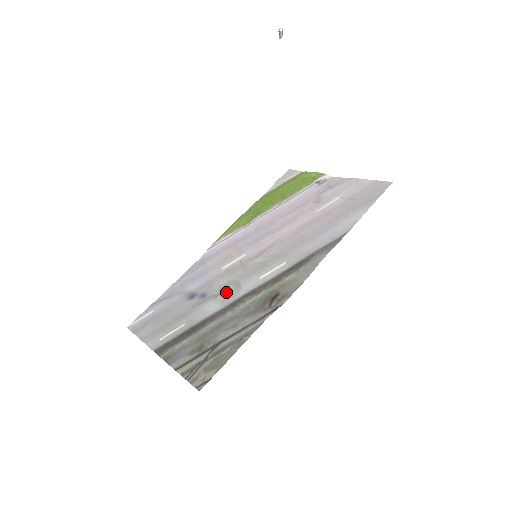
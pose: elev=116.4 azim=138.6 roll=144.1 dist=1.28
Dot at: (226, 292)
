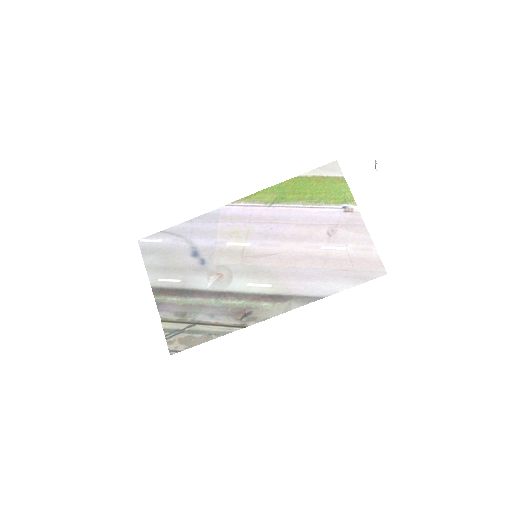
Dot at: (219, 276)
